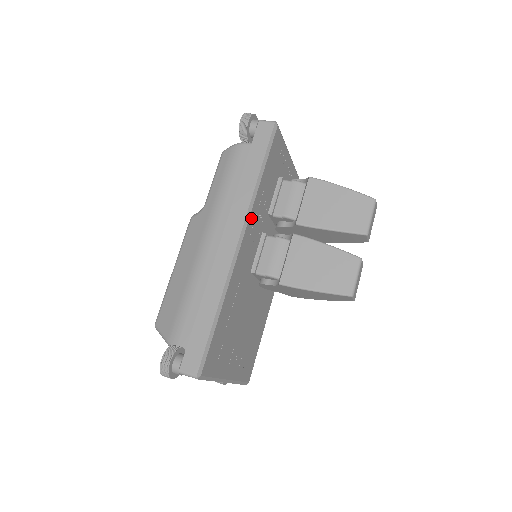
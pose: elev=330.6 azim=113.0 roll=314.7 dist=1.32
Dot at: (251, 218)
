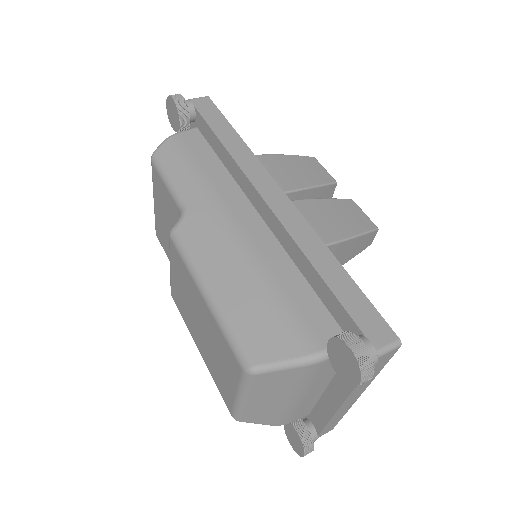
Dot at: occluded
